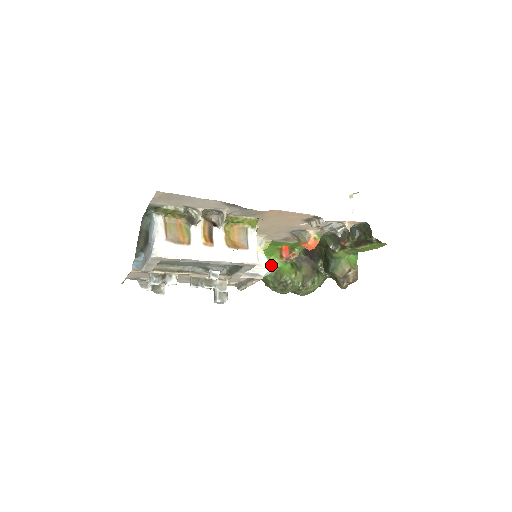
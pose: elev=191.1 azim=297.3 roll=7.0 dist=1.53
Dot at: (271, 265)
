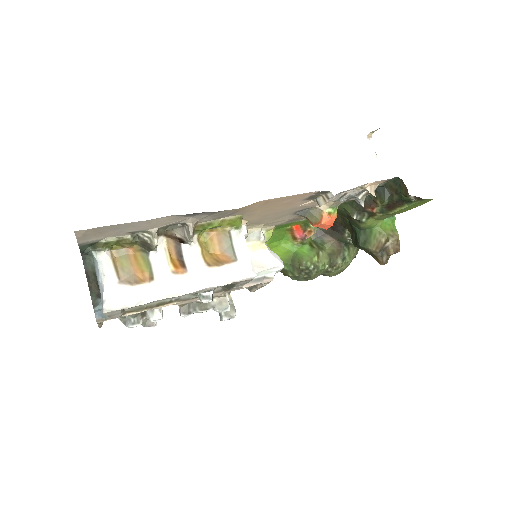
Dot at: (279, 261)
